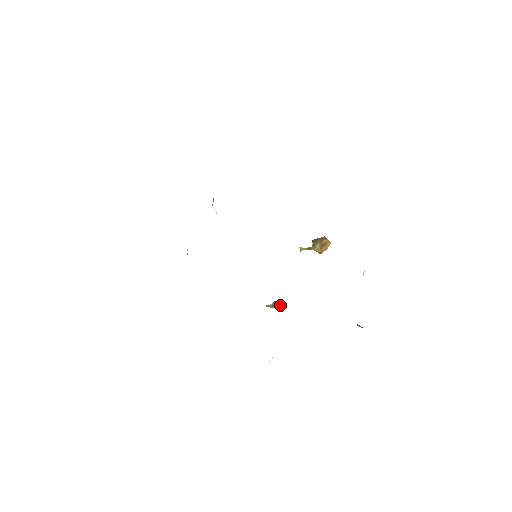
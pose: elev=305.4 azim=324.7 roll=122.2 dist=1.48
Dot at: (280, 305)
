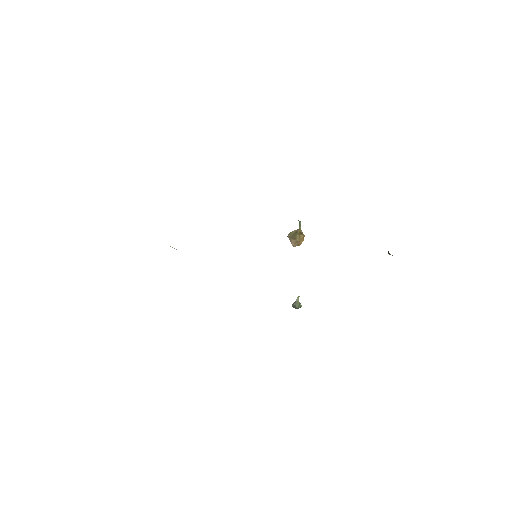
Dot at: (300, 304)
